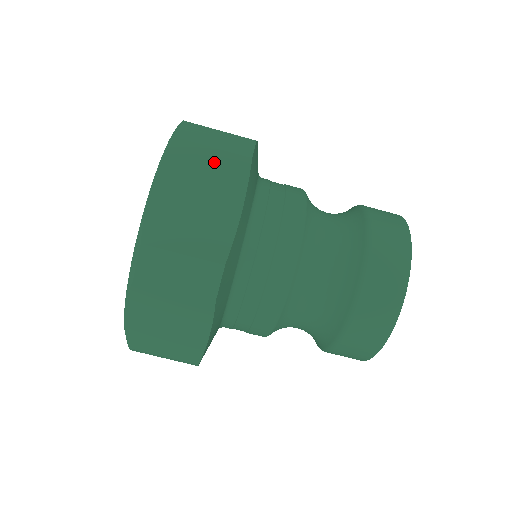
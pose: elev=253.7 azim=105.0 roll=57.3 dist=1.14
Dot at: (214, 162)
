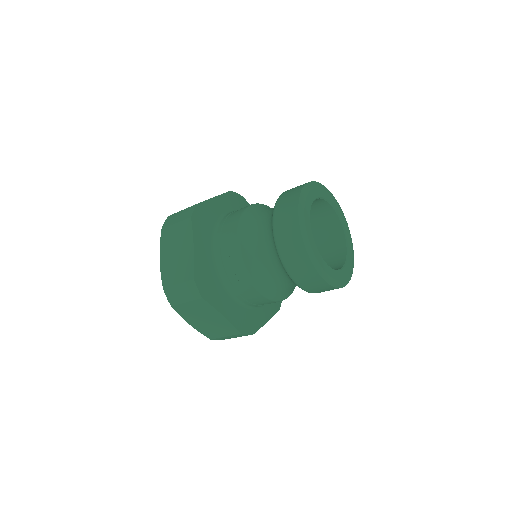
Dot at: (193, 307)
